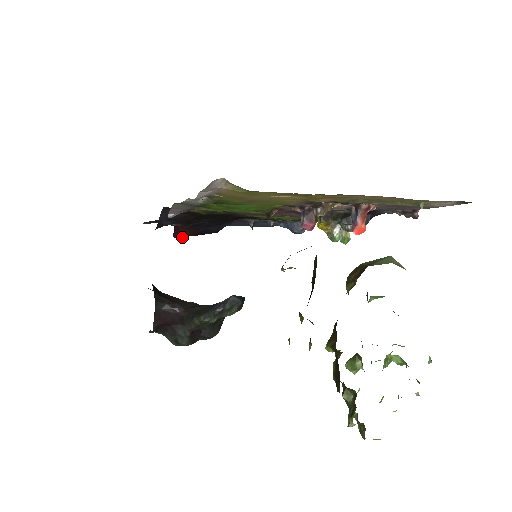
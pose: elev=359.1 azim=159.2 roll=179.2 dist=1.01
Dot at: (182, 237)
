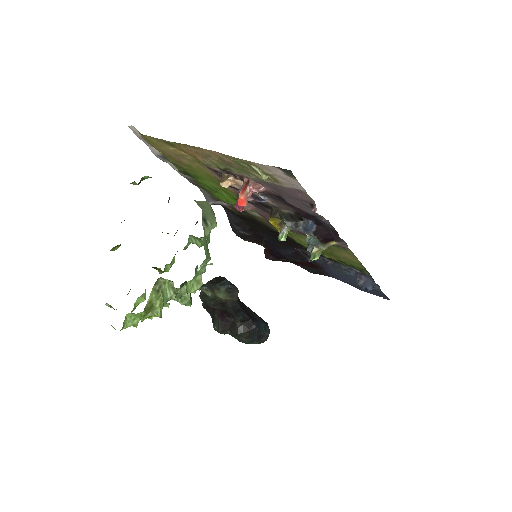
Dot at: (270, 259)
